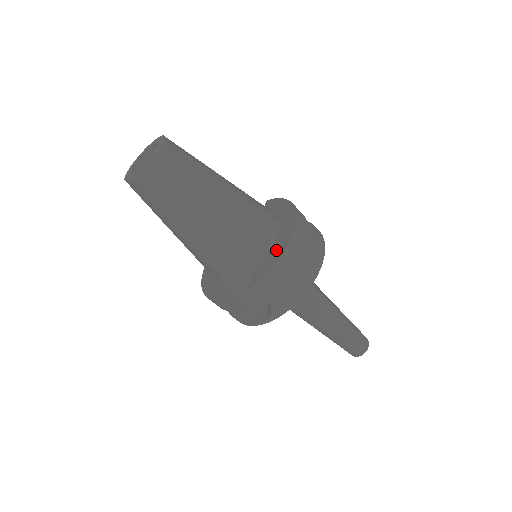
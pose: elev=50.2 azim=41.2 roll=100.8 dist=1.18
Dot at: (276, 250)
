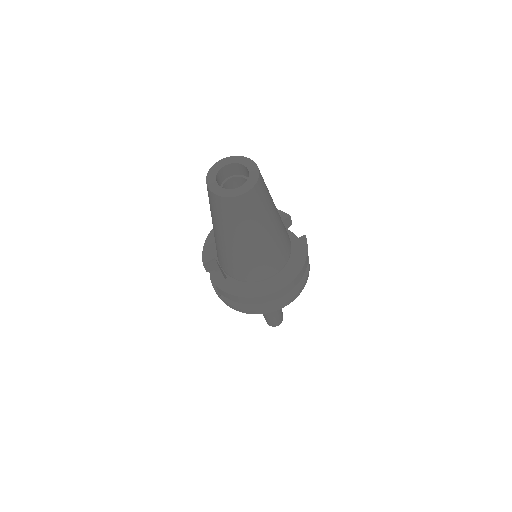
Dot at: (251, 288)
